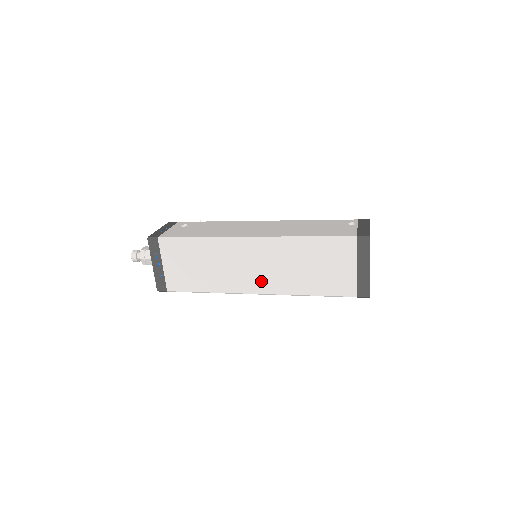
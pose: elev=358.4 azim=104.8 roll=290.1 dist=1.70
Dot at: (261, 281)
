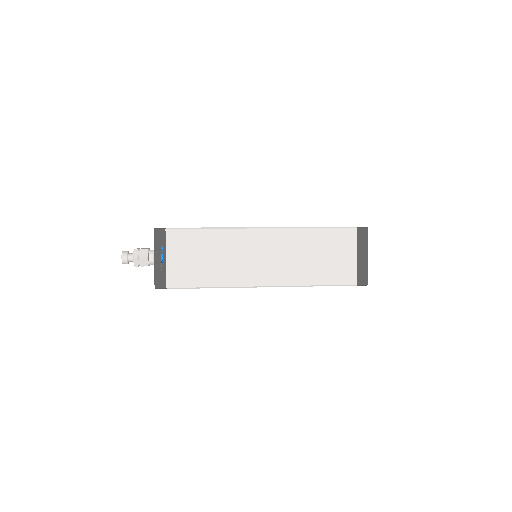
Dot at: (269, 272)
